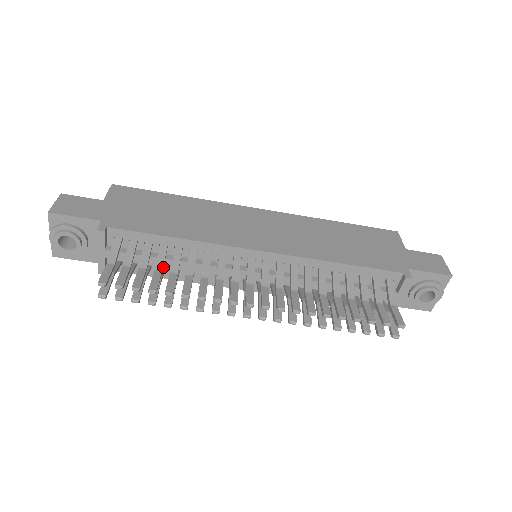
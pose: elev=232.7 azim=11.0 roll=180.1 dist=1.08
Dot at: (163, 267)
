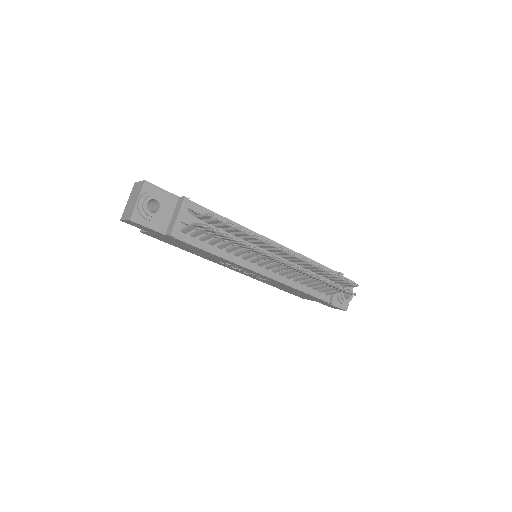
Dot at: (212, 242)
